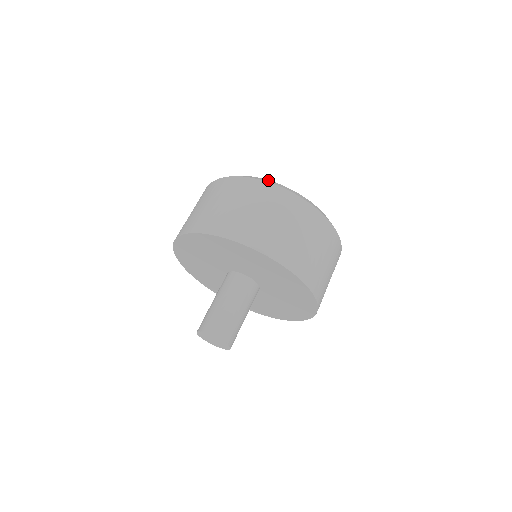
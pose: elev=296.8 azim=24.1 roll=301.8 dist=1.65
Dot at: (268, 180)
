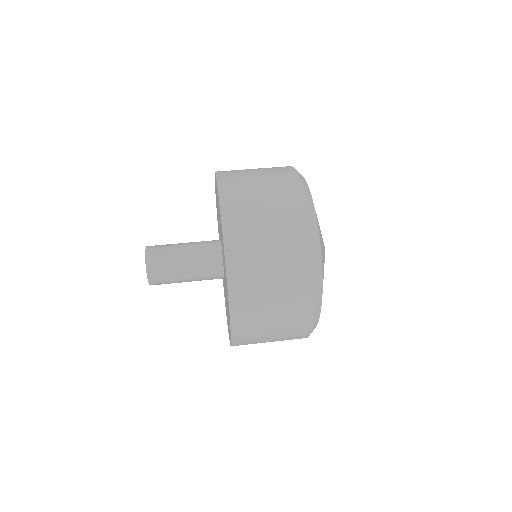
Dot at: (319, 241)
